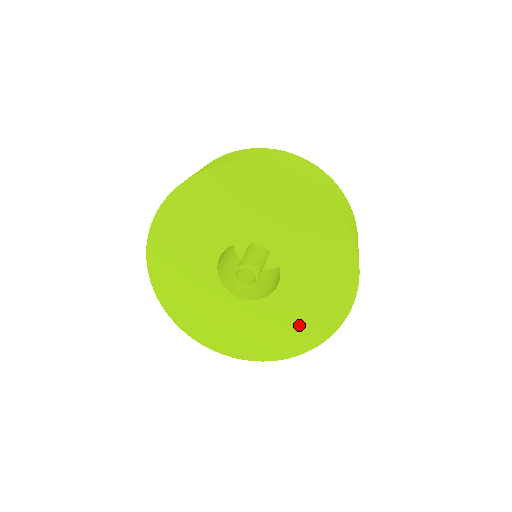
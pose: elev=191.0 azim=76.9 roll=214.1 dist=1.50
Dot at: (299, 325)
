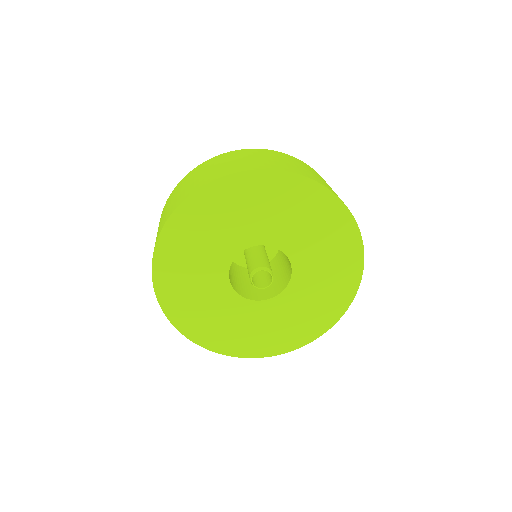
Dot at: (302, 321)
